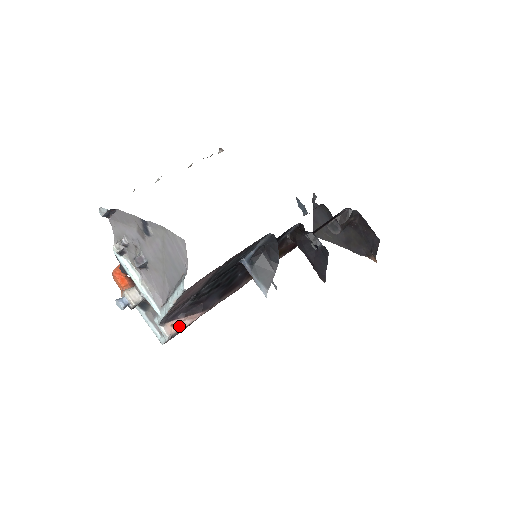
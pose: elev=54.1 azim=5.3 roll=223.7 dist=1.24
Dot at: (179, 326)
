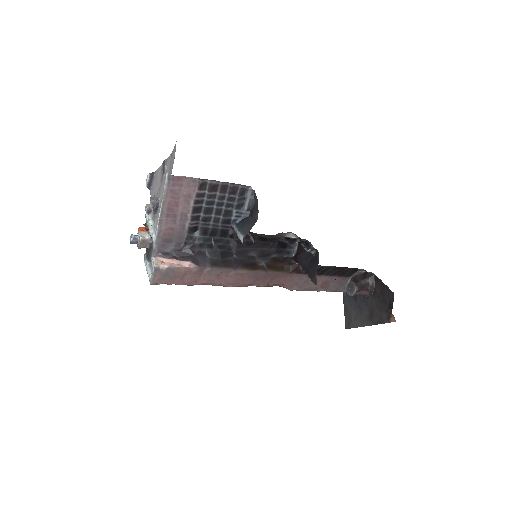
Dot at: (168, 264)
